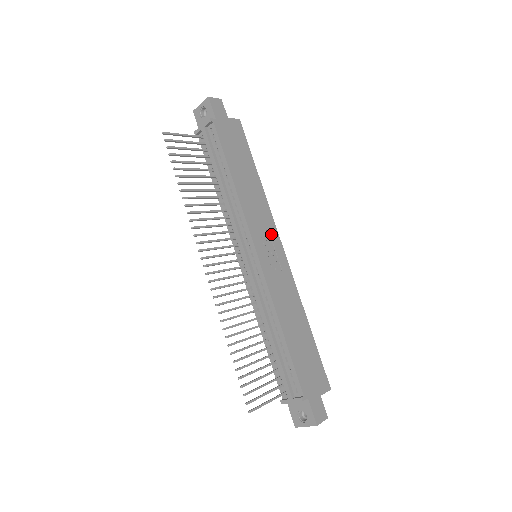
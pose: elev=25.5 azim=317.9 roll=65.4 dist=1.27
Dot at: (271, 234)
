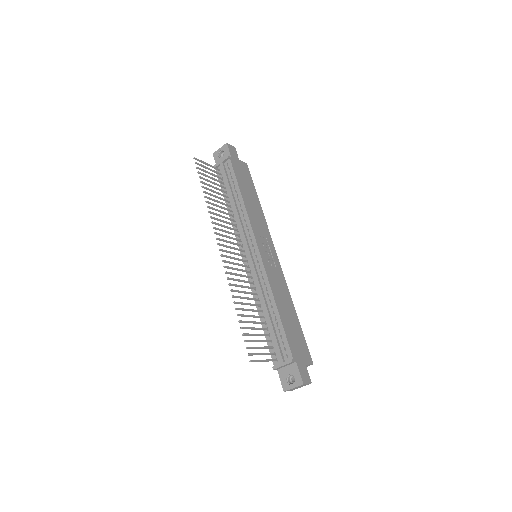
Dot at: (268, 241)
